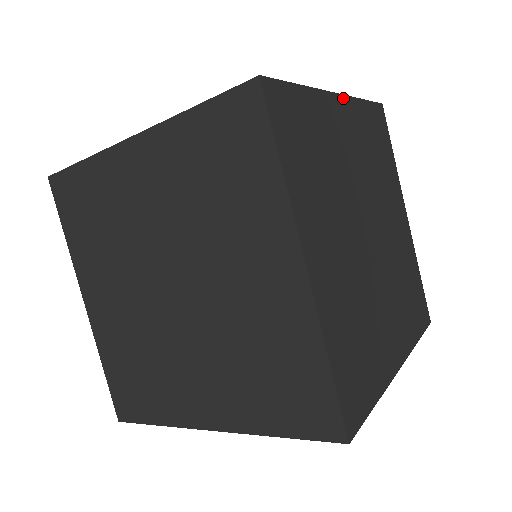
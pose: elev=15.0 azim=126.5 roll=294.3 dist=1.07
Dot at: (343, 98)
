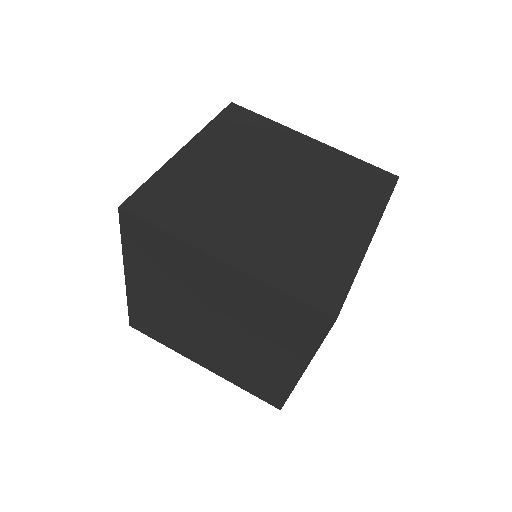
Dot at: (320, 143)
